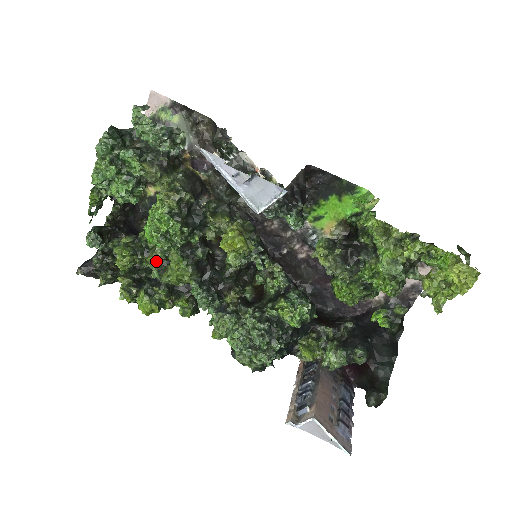
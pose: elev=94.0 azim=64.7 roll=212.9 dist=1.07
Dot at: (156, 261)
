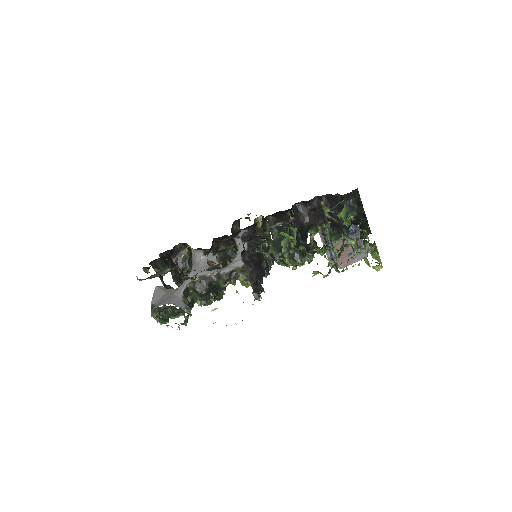
Dot at: occluded
